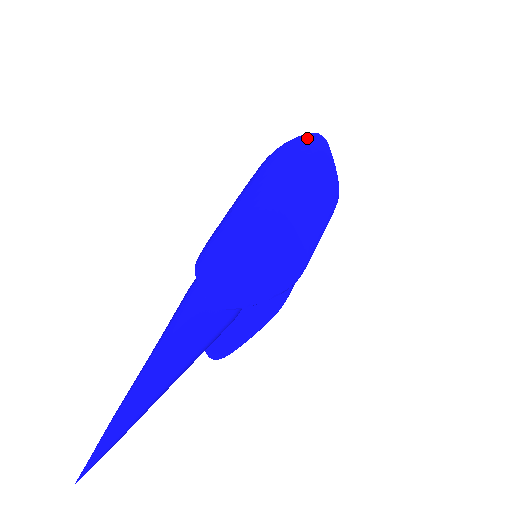
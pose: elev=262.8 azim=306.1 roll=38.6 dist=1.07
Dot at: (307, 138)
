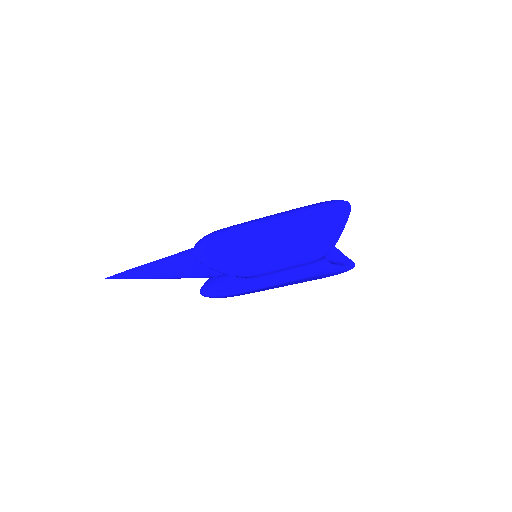
Dot at: (337, 202)
